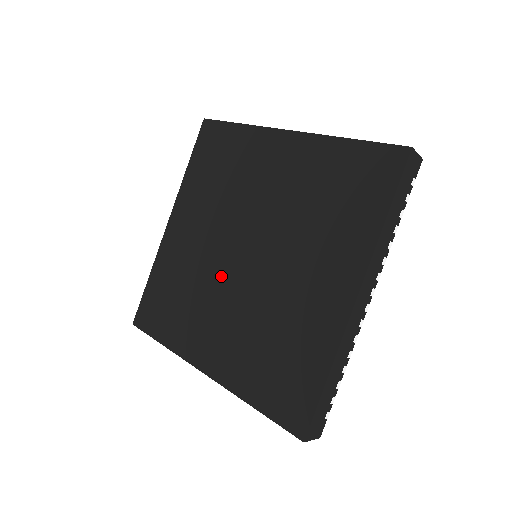
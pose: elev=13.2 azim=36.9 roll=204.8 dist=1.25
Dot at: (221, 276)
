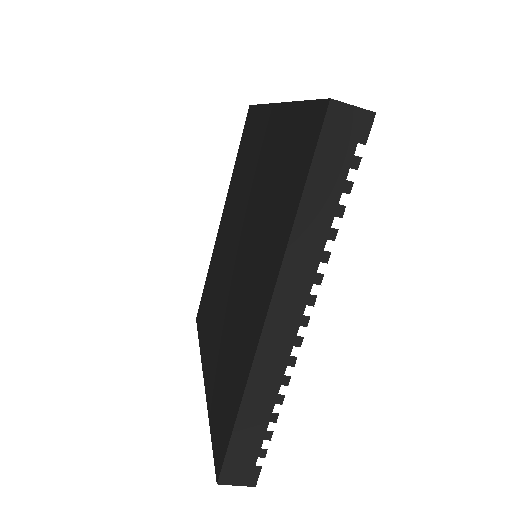
Dot at: (236, 286)
